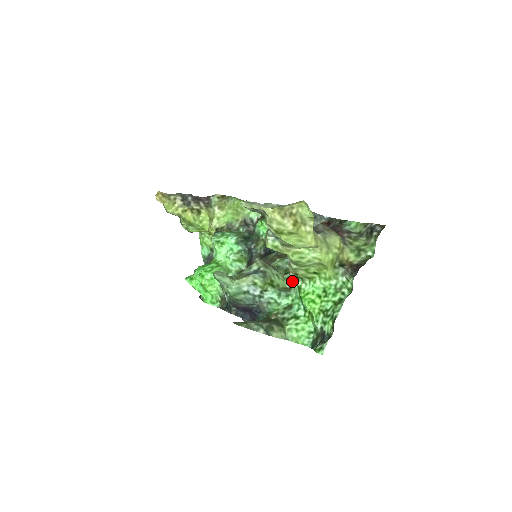
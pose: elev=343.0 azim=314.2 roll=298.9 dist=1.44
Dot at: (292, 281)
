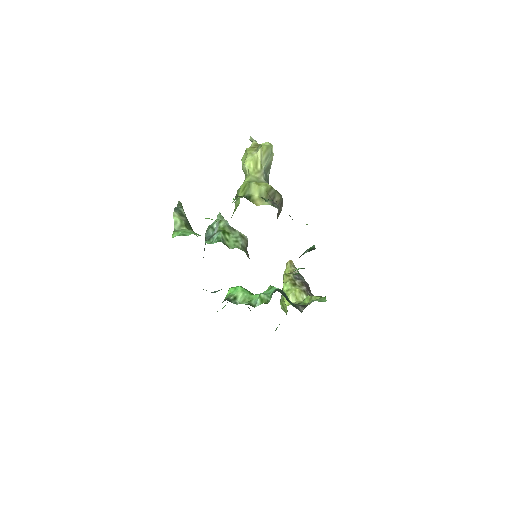
Dot at: occluded
